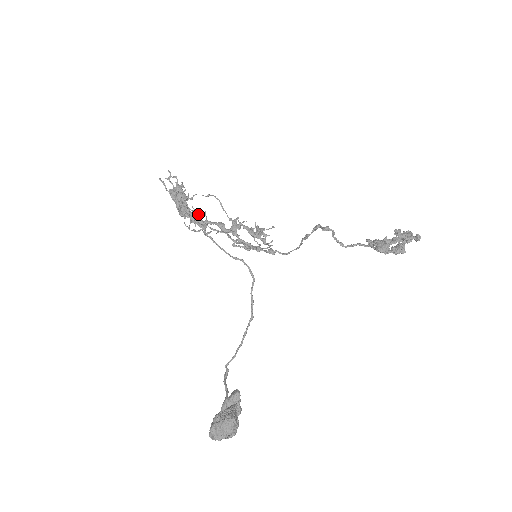
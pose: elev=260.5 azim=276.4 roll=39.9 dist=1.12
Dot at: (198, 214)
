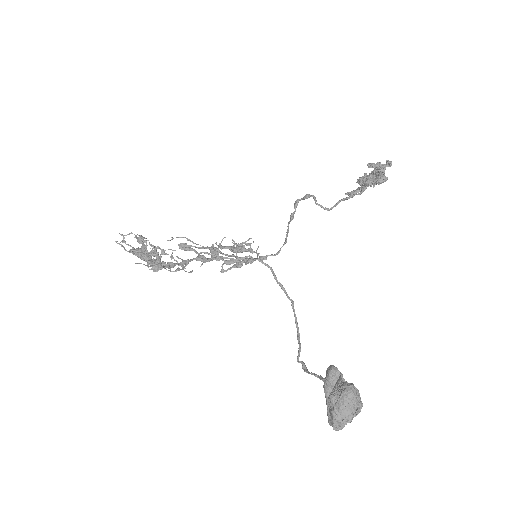
Dot at: occluded
